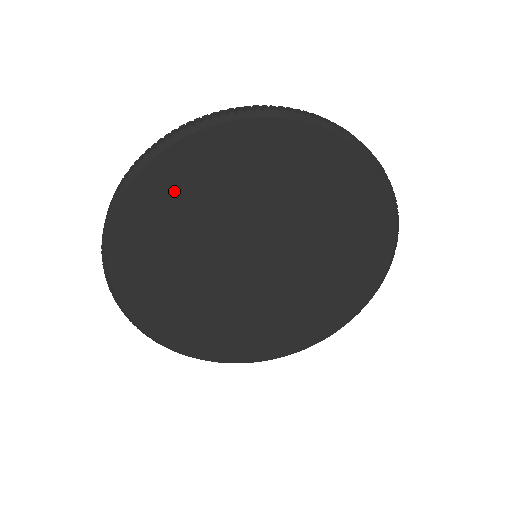
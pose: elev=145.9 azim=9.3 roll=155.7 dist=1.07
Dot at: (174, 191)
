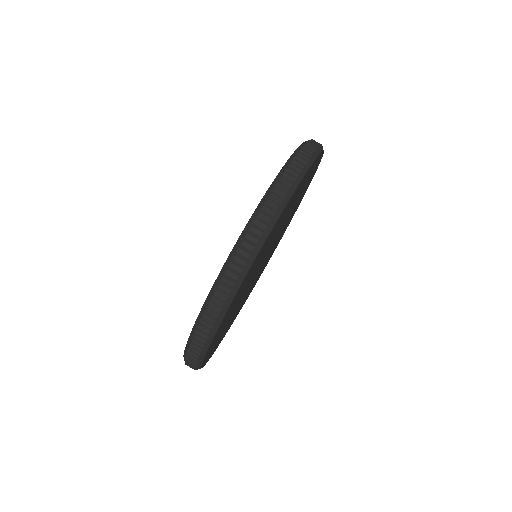
Dot at: occluded
